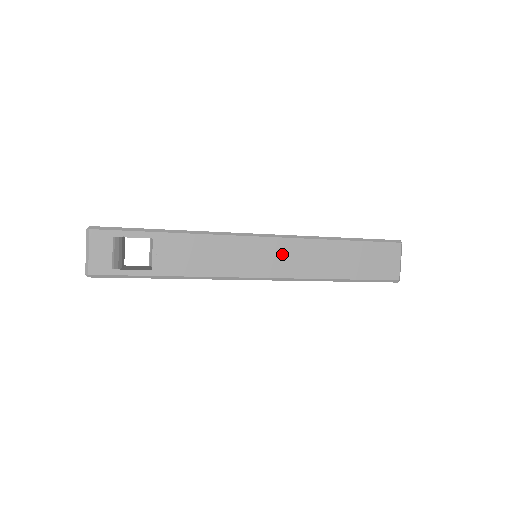
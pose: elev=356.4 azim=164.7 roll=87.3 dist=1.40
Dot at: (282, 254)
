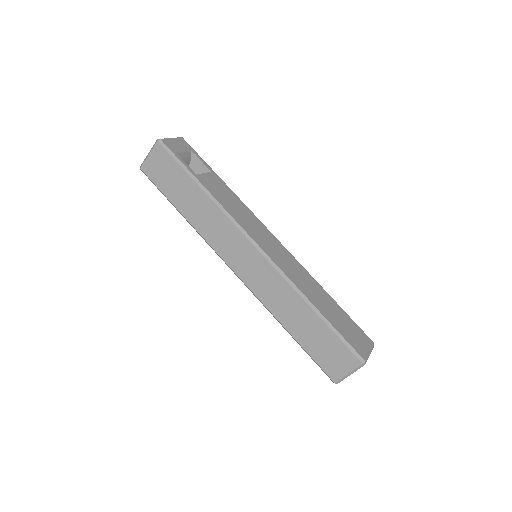
Dot at: (283, 256)
